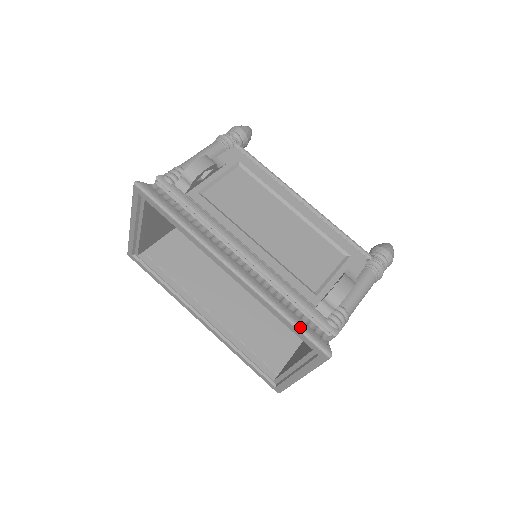
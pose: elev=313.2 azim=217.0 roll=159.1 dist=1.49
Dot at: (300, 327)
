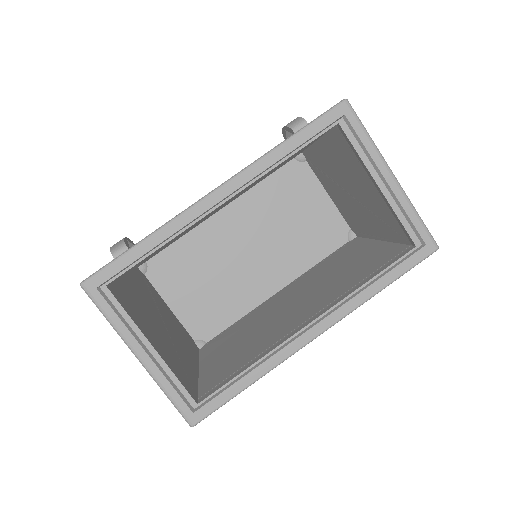
Dot at: (305, 126)
